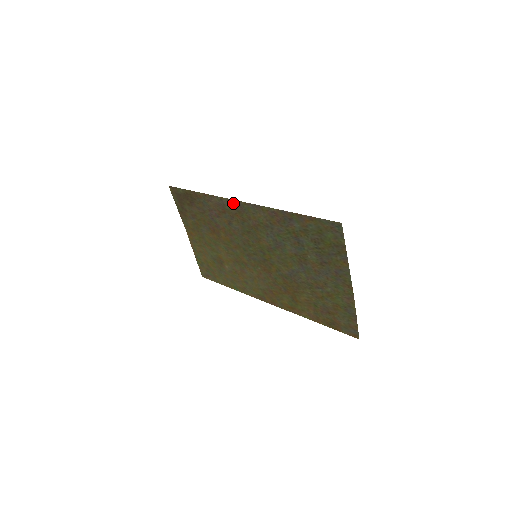
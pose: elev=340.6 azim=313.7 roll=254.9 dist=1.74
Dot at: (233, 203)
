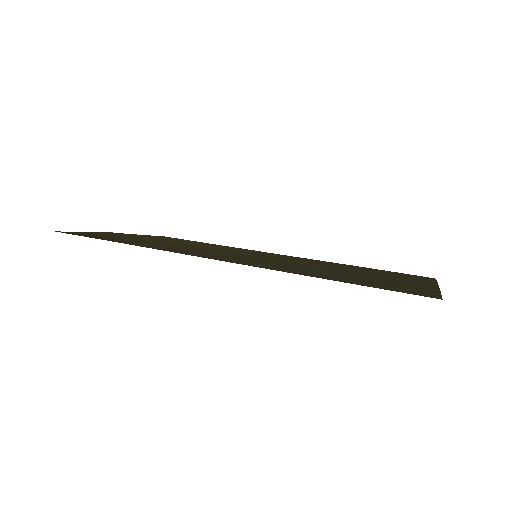
Dot at: occluded
